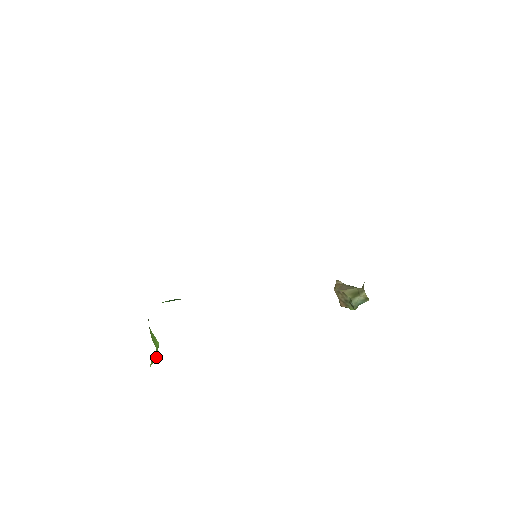
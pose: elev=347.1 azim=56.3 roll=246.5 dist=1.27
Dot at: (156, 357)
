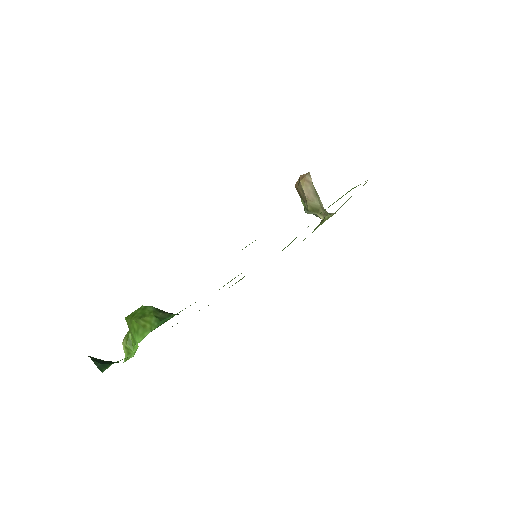
Dot at: (133, 352)
